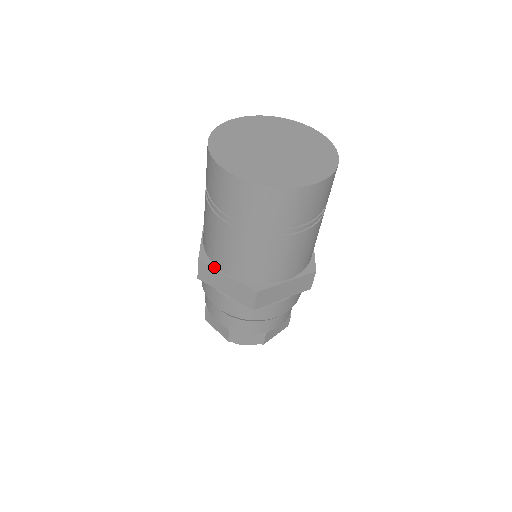
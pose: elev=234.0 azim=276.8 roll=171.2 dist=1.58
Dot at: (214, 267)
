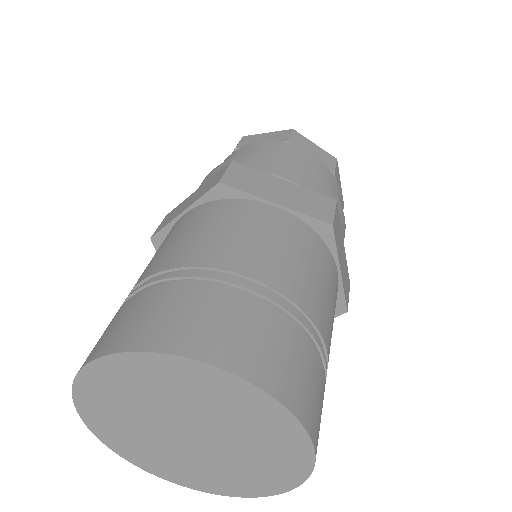
Dot at: occluded
